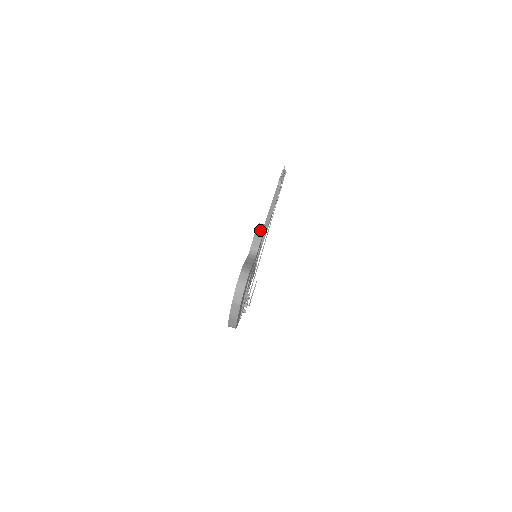
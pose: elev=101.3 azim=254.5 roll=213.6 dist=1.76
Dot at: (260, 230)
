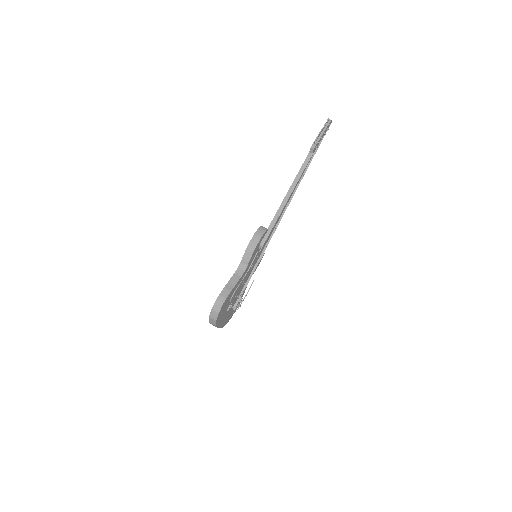
Dot at: (254, 242)
